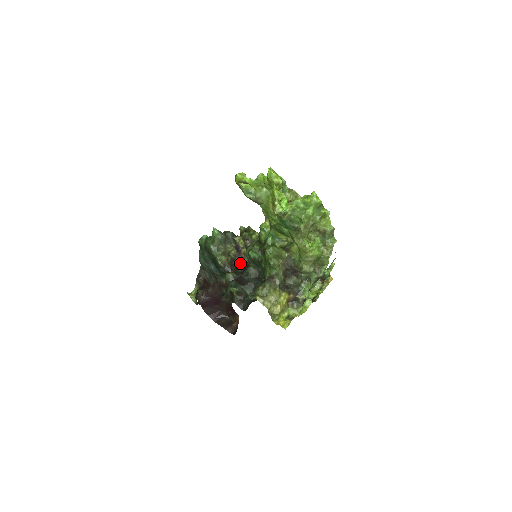
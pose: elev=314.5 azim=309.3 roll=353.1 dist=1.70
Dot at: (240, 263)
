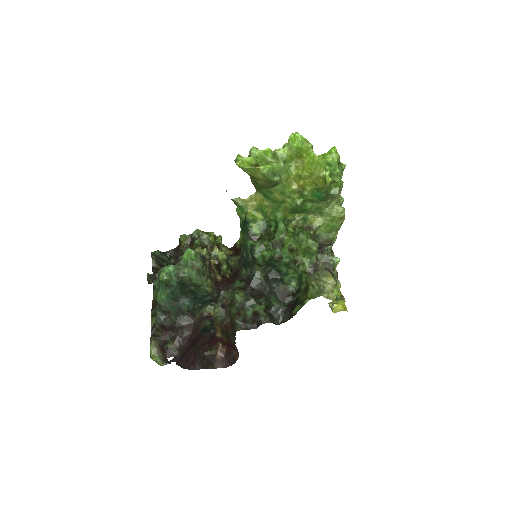
Dot at: (216, 278)
